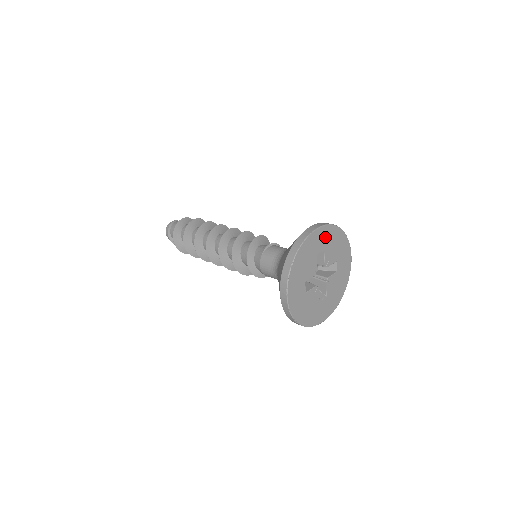
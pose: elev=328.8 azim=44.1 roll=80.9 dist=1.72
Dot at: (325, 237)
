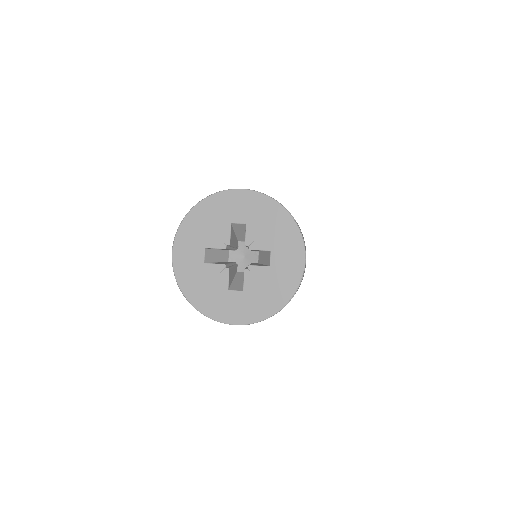
Dot at: (250, 206)
